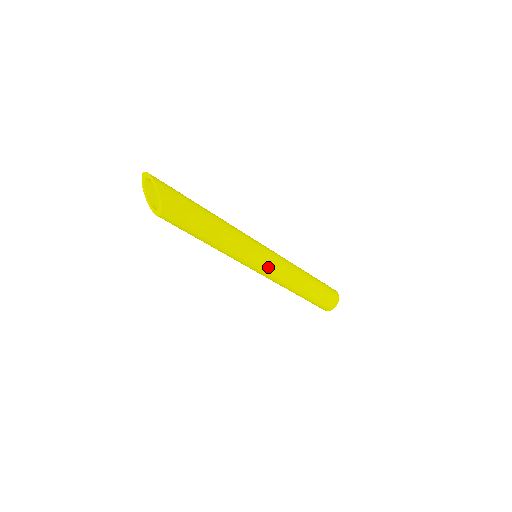
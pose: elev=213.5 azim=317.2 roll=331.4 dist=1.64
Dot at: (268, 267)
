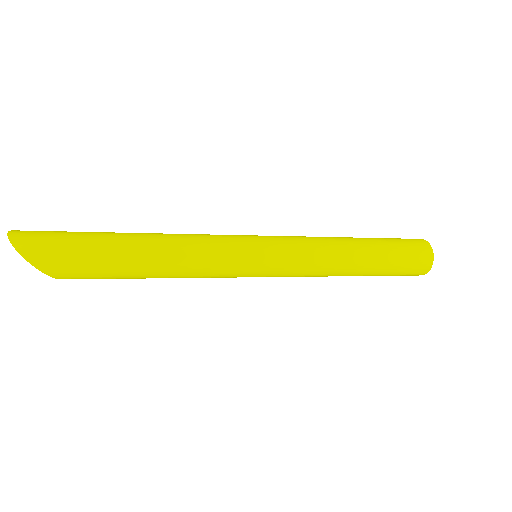
Dot at: (275, 273)
